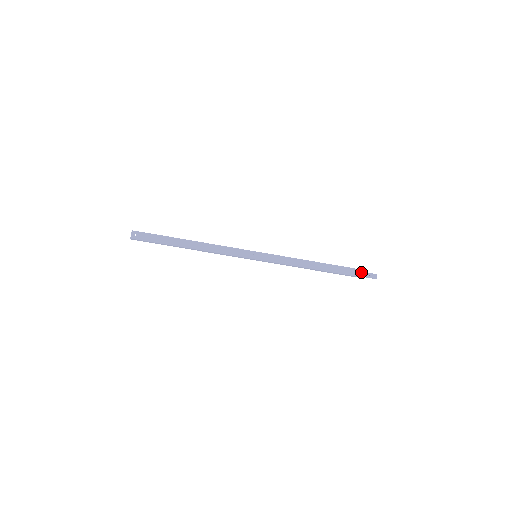
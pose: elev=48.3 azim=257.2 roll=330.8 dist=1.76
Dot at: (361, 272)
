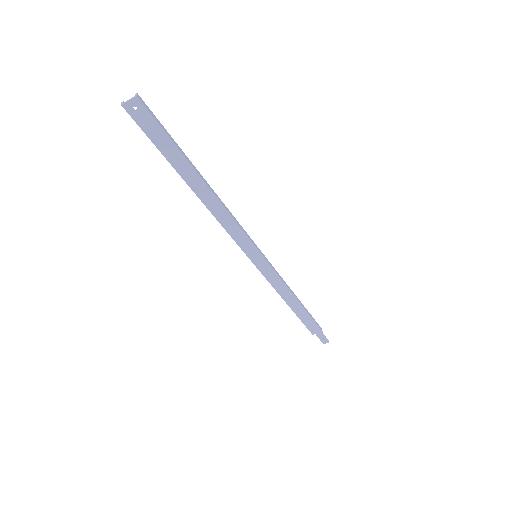
Dot at: (321, 333)
